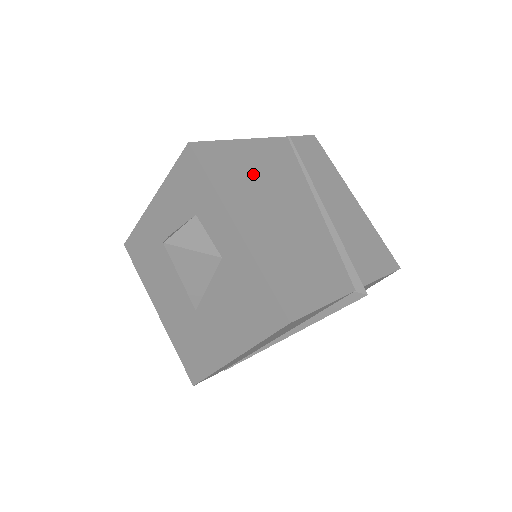
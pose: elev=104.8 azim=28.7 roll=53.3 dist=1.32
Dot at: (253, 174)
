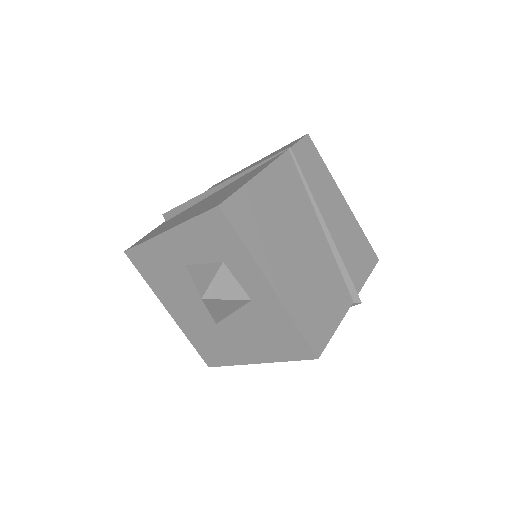
Dot at: (272, 216)
